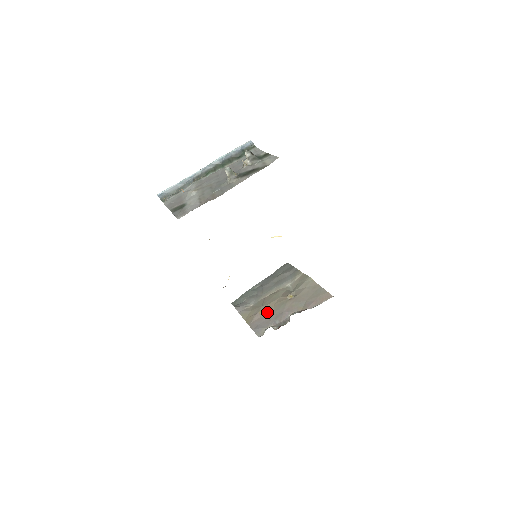
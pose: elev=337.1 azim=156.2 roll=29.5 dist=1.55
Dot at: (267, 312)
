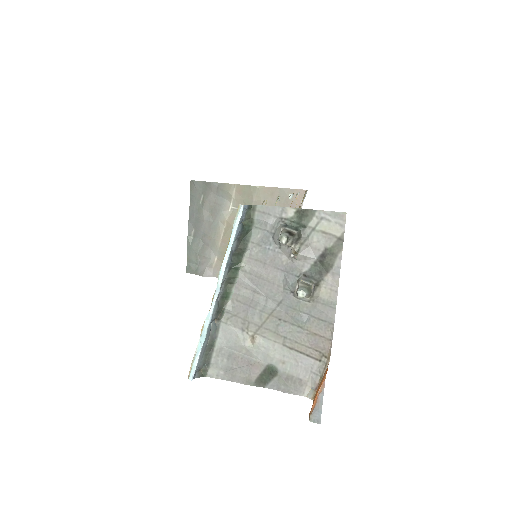
Dot at: occluded
